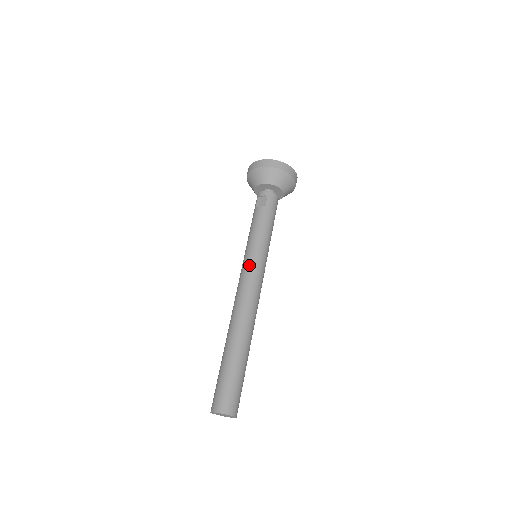
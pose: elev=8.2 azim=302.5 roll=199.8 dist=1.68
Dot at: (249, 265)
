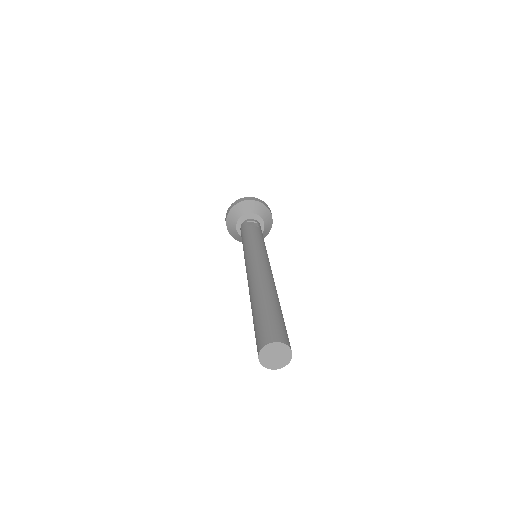
Dot at: (262, 253)
